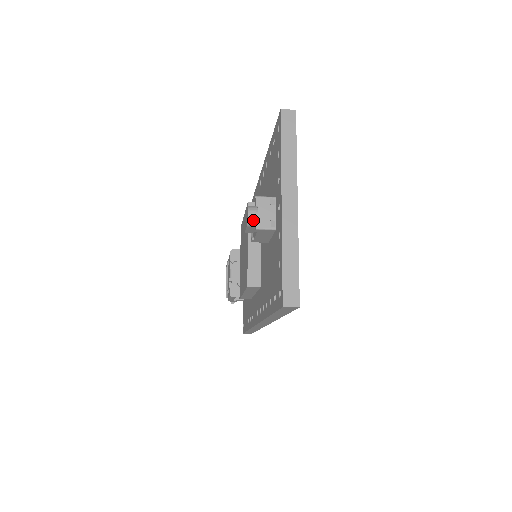
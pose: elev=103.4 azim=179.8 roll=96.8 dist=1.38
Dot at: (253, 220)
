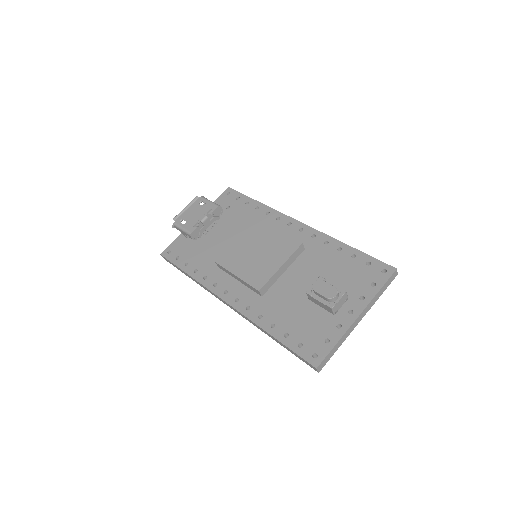
Dot at: (333, 300)
